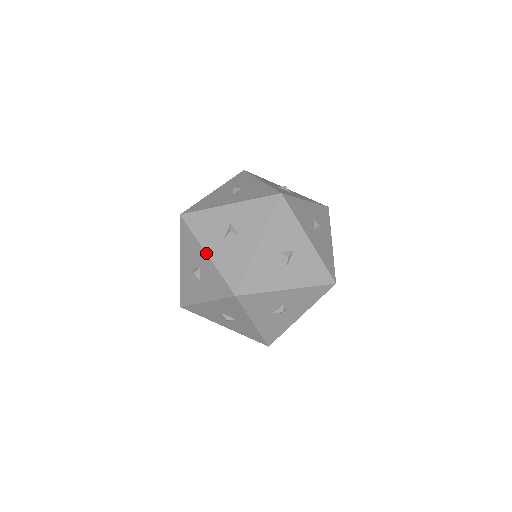
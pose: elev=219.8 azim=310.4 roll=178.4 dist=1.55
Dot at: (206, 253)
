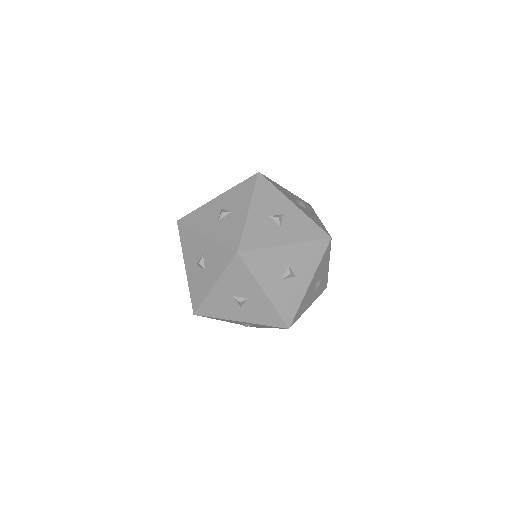
Dot at: (295, 204)
